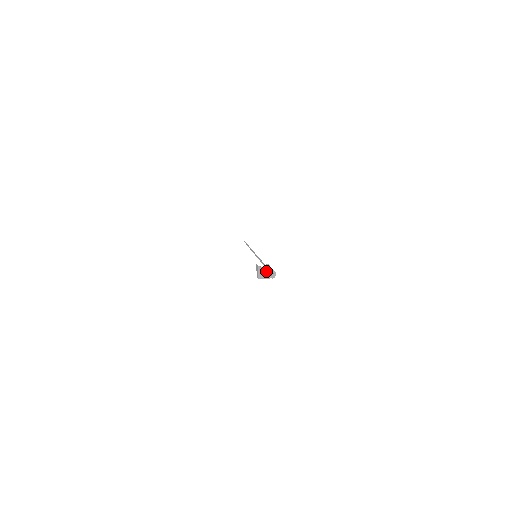
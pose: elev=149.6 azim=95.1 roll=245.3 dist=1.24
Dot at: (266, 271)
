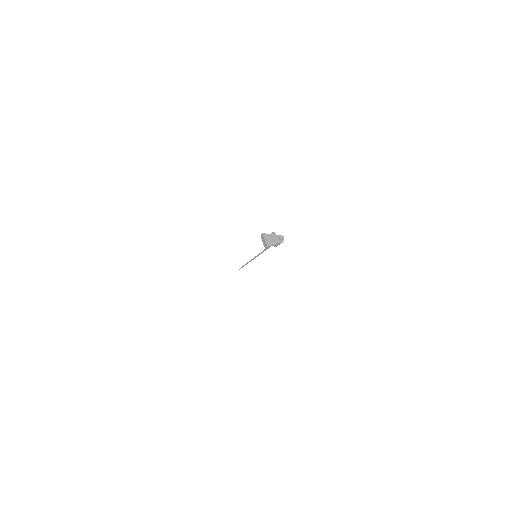
Dot at: (273, 236)
